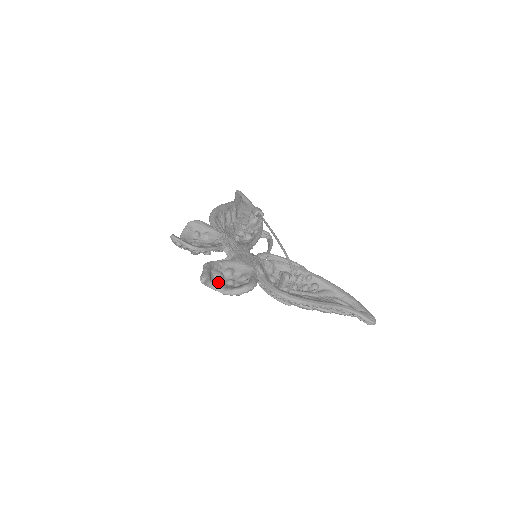
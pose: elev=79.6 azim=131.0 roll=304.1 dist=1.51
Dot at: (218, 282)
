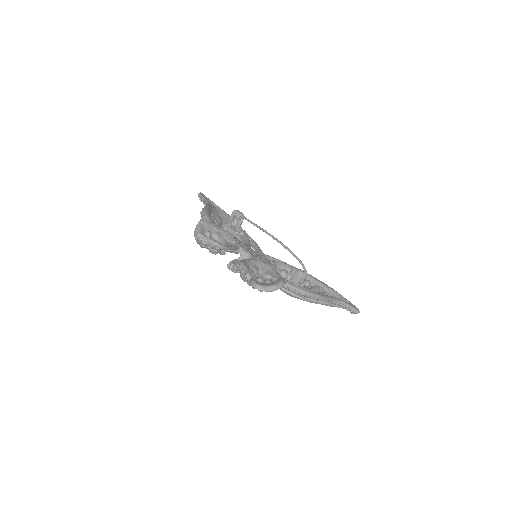
Dot at: occluded
